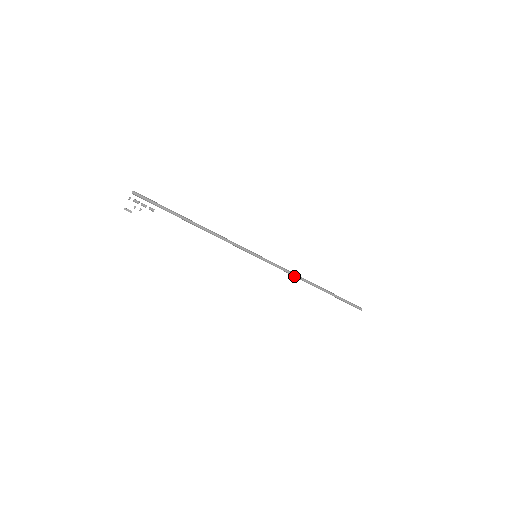
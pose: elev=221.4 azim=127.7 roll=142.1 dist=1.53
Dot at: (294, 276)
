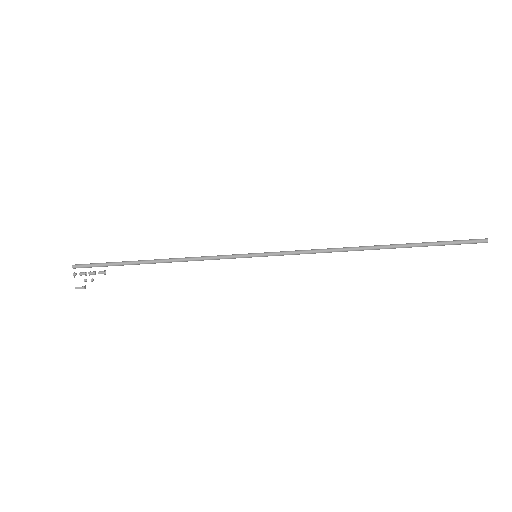
Dot at: (329, 252)
